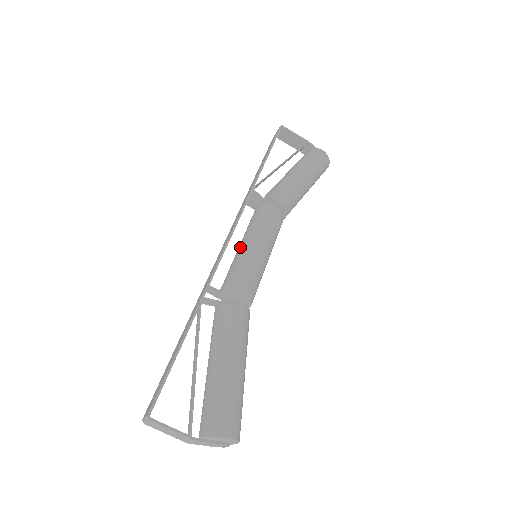
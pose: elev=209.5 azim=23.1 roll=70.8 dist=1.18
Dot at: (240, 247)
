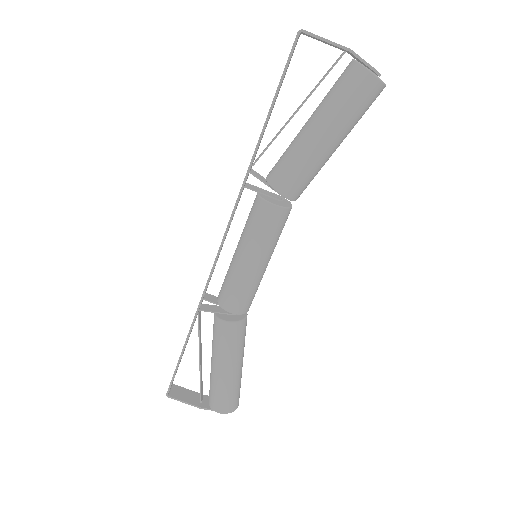
Dot at: (234, 254)
